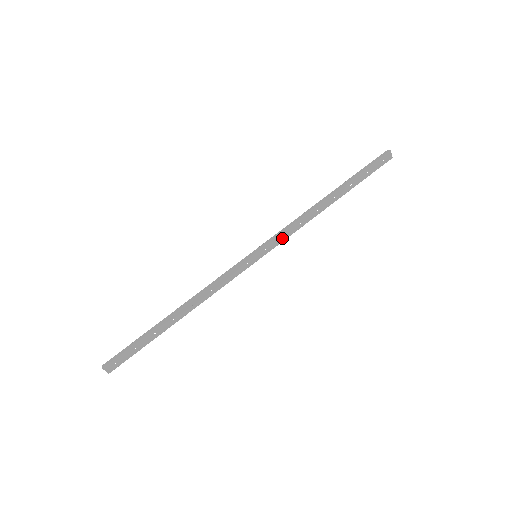
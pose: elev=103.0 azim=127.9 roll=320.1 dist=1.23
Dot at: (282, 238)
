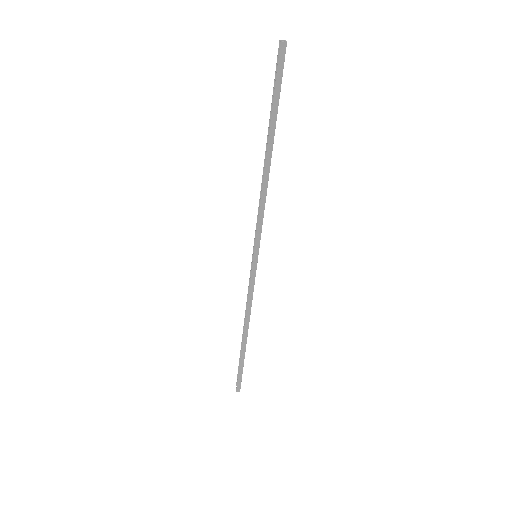
Dot at: (261, 225)
